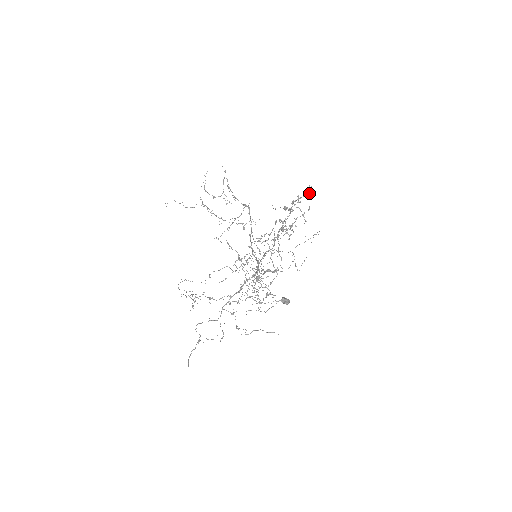
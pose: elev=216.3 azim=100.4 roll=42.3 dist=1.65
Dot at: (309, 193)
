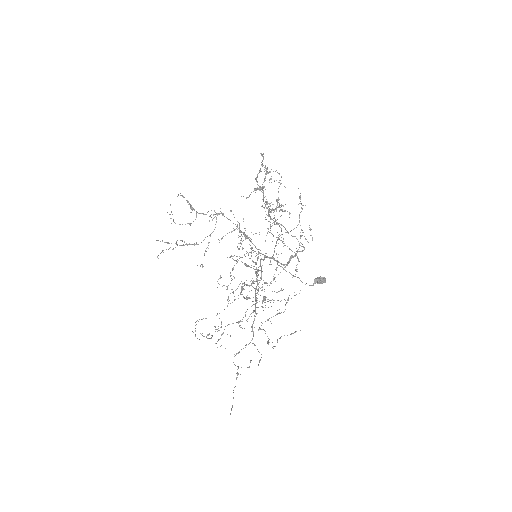
Dot at: (262, 161)
